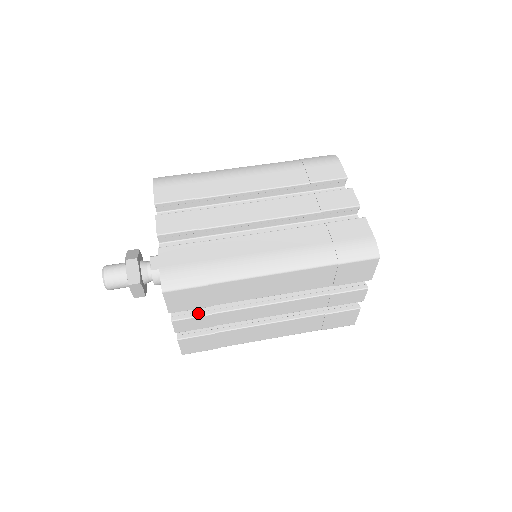
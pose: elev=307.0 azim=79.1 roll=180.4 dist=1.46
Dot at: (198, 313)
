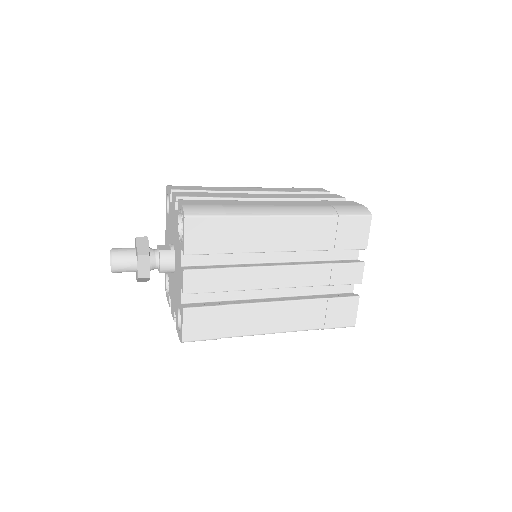
Dot at: (210, 267)
